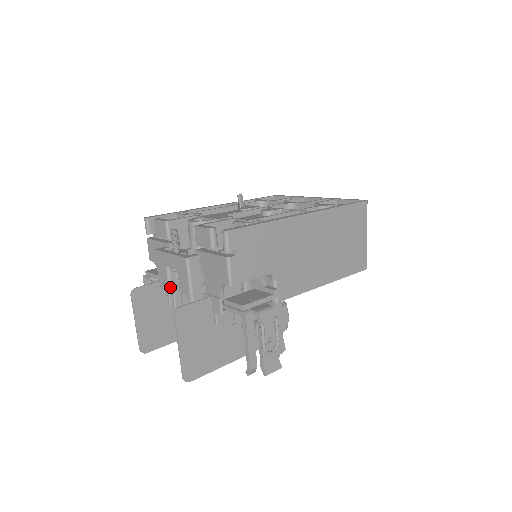
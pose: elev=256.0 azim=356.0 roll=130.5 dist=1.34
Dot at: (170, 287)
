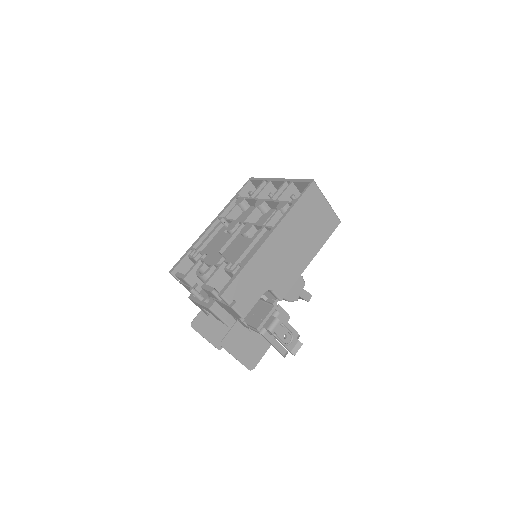
Dot at: occluded
